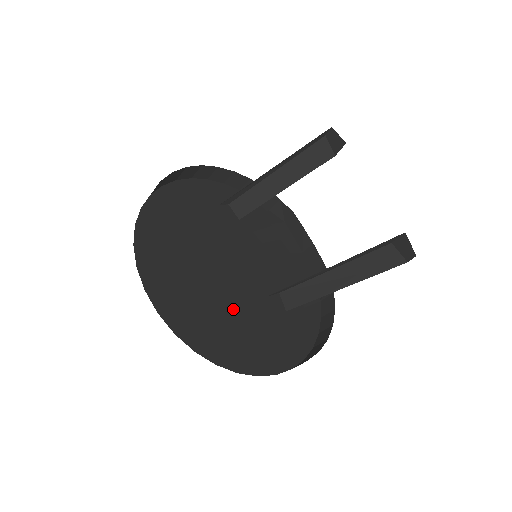
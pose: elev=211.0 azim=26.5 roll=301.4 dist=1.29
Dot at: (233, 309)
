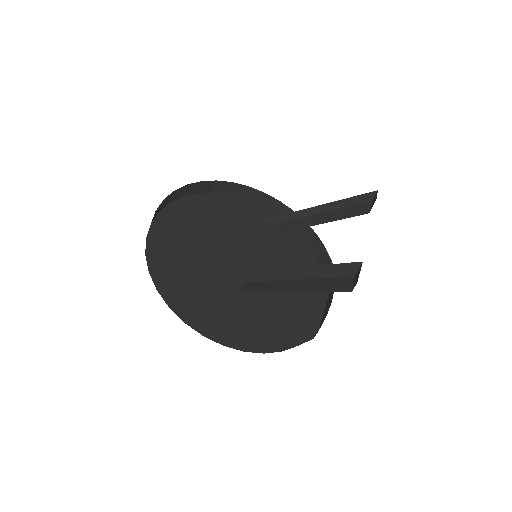
Dot at: (205, 270)
